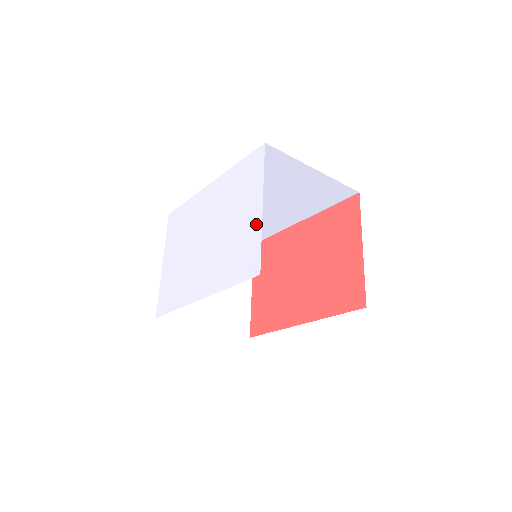
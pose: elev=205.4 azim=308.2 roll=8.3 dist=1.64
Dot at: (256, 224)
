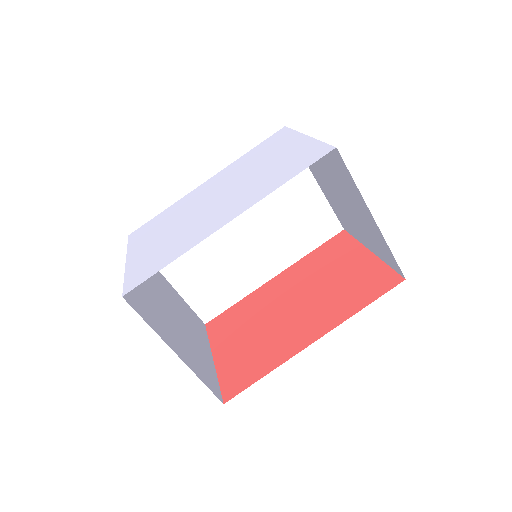
Dot at: (305, 143)
